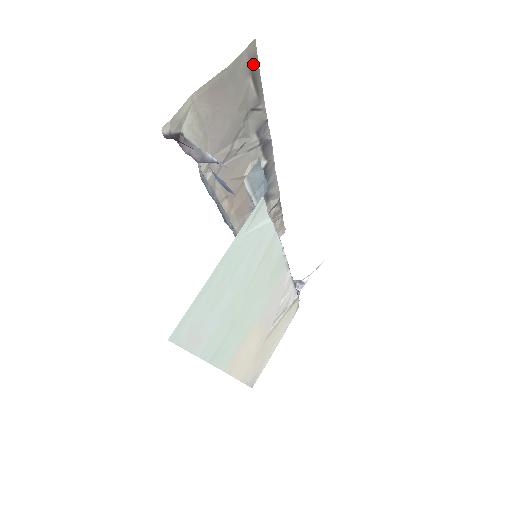
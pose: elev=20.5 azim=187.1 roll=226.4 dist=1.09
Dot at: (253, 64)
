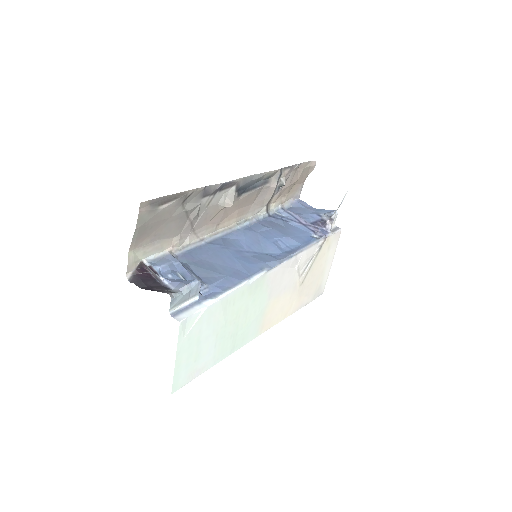
Dot at: (155, 203)
